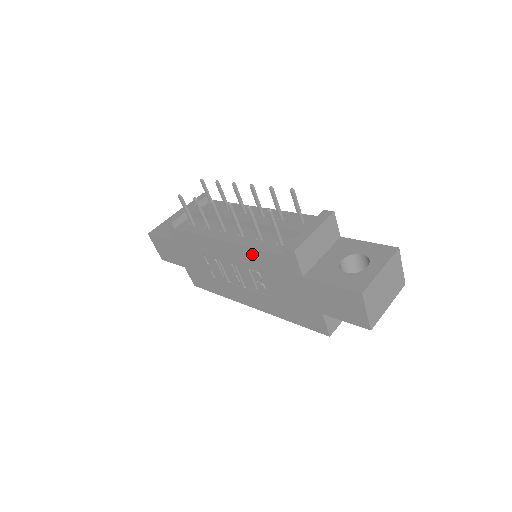
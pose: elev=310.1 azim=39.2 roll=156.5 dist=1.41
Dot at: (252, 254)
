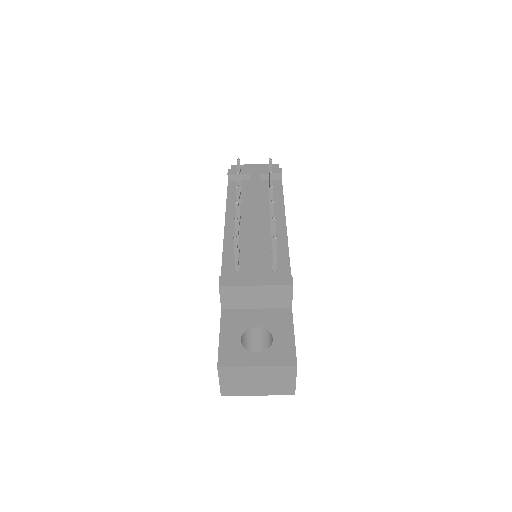
Dot at: occluded
